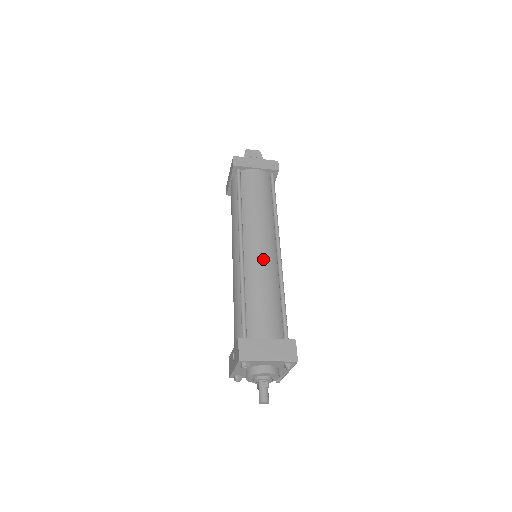
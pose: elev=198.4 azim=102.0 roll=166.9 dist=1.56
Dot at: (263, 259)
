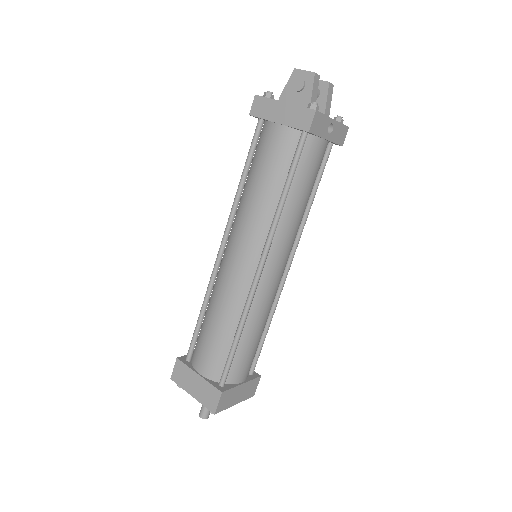
Dot at: (230, 280)
